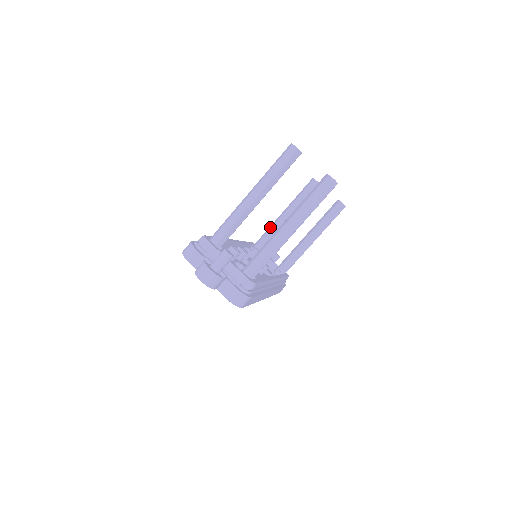
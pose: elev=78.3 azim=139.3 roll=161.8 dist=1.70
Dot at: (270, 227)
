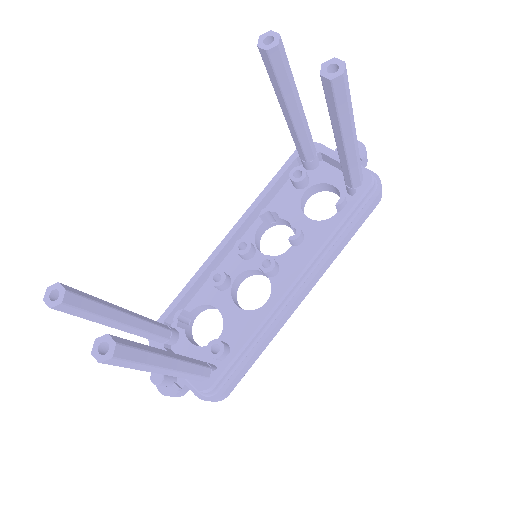
Dot at: (290, 132)
